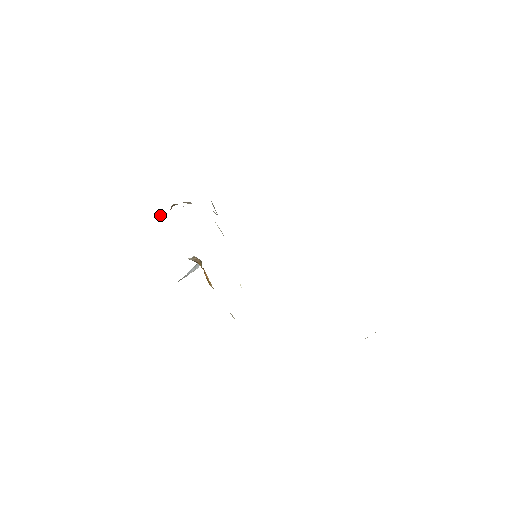
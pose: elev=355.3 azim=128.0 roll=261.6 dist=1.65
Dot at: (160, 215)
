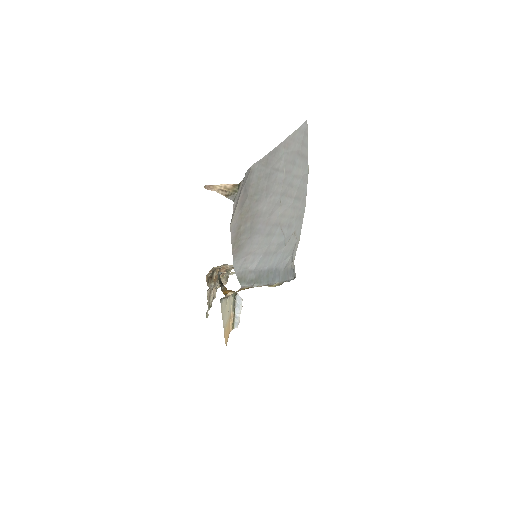
Dot at: (222, 281)
